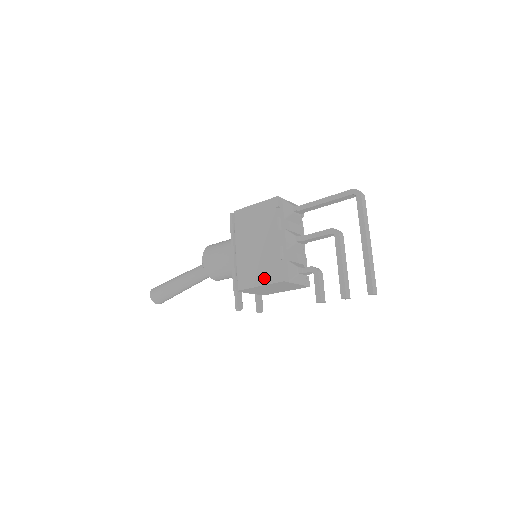
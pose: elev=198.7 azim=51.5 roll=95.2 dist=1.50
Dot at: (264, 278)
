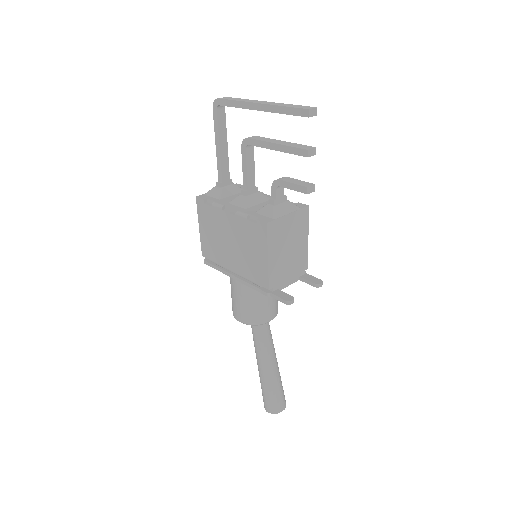
Dot at: (261, 249)
